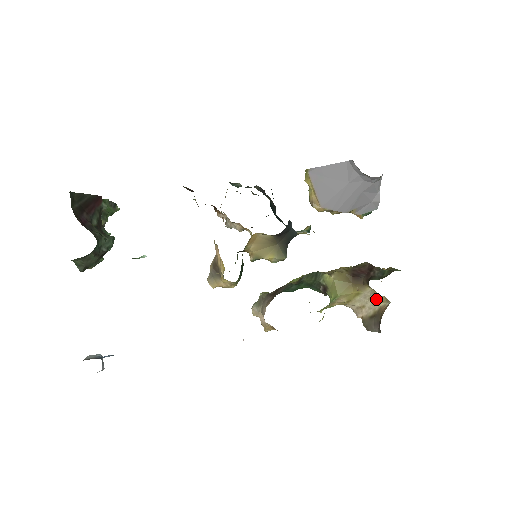
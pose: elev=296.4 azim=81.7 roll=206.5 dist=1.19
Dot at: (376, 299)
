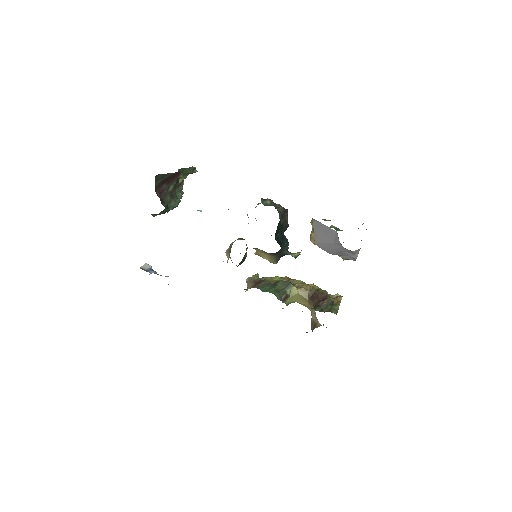
Dot at: occluded
